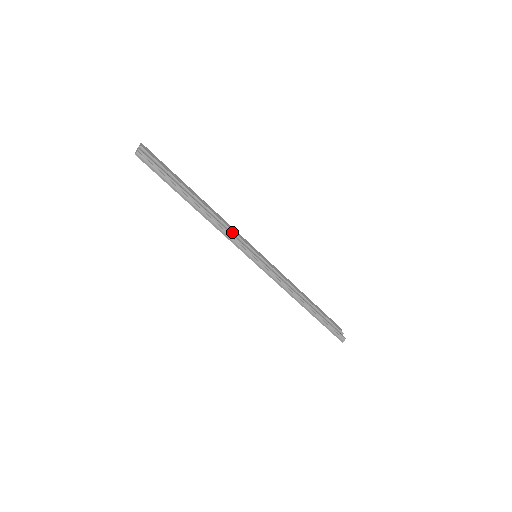
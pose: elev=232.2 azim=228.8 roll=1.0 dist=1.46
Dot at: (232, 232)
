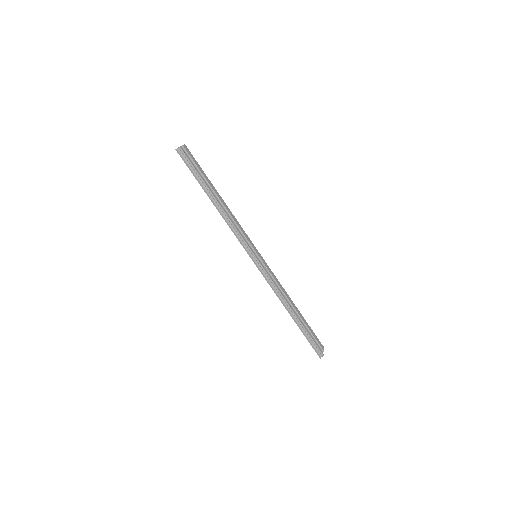
Dot at: (240, 230)
